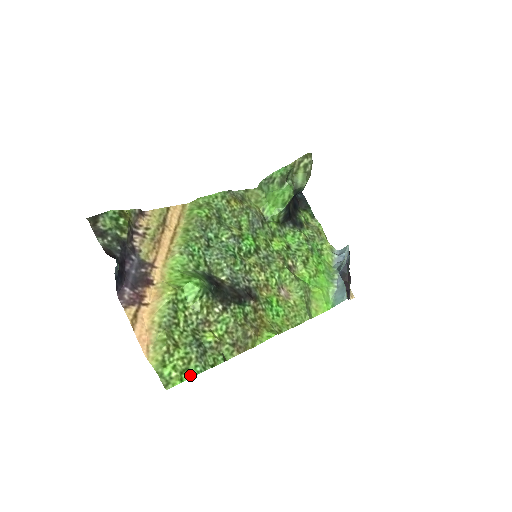
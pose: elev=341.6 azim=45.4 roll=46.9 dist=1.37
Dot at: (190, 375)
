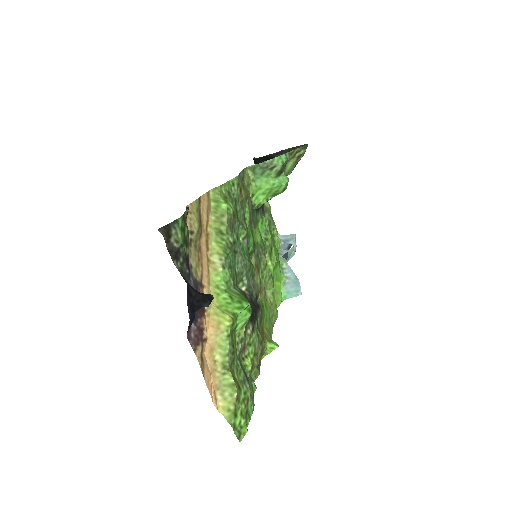
Dot at: (250, 417)
